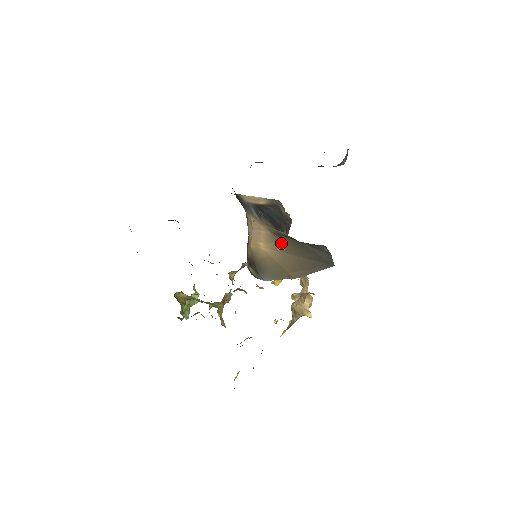
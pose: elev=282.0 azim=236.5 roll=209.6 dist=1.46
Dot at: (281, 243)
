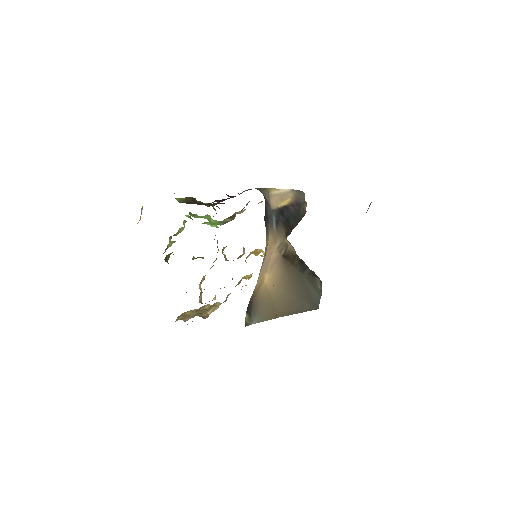
Dot at: (284, 274)
